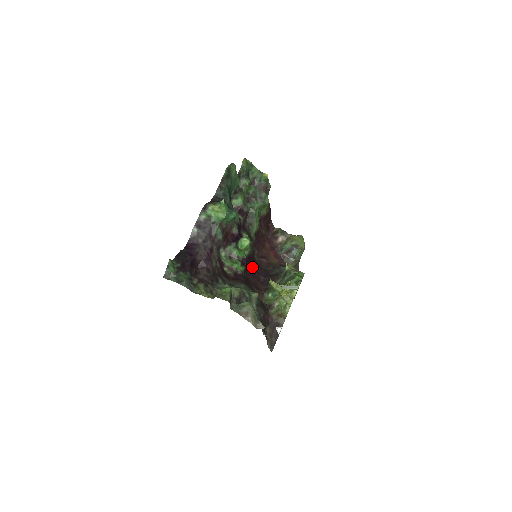
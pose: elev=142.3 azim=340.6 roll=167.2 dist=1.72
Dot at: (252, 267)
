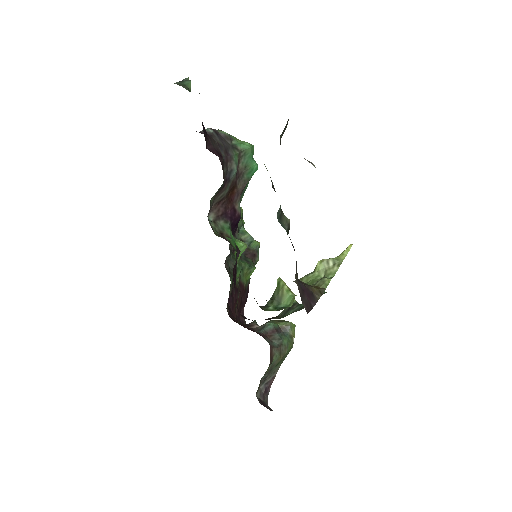
Dot at: occluded
